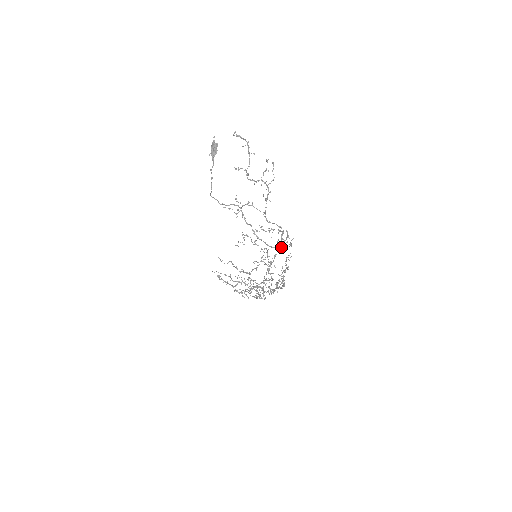
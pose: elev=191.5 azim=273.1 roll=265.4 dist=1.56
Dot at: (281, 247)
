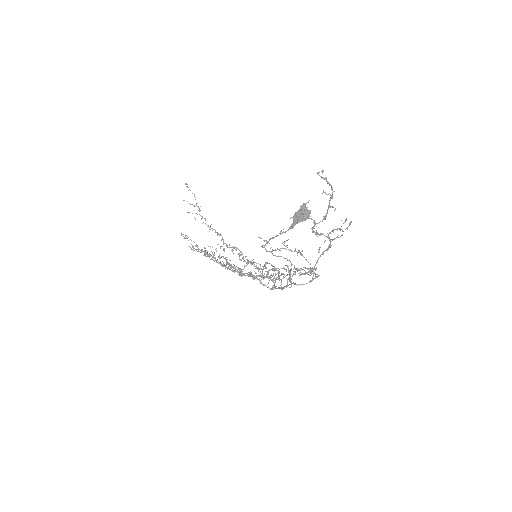
Dot at: (300, 275)
